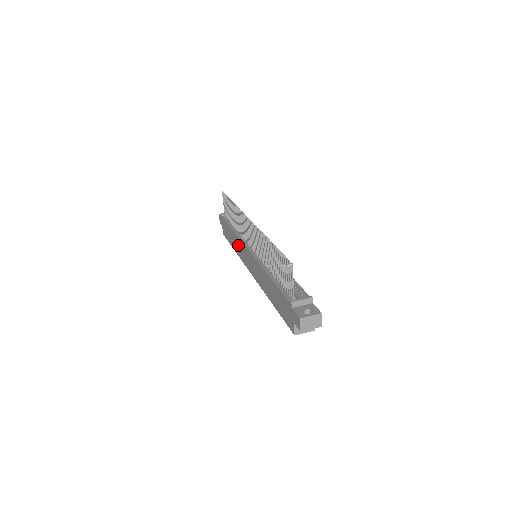
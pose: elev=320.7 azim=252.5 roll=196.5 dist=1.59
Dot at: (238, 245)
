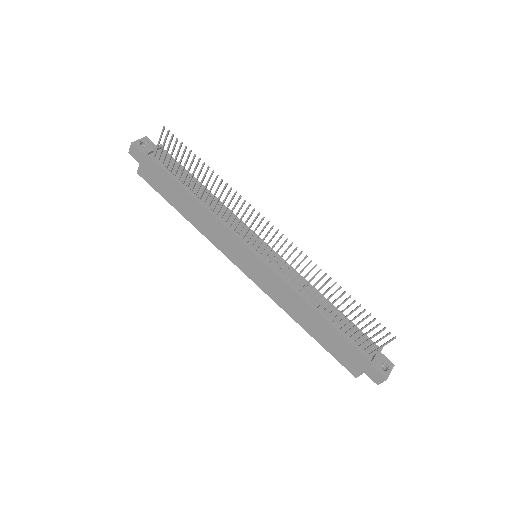
Dot at: (212, 227)
